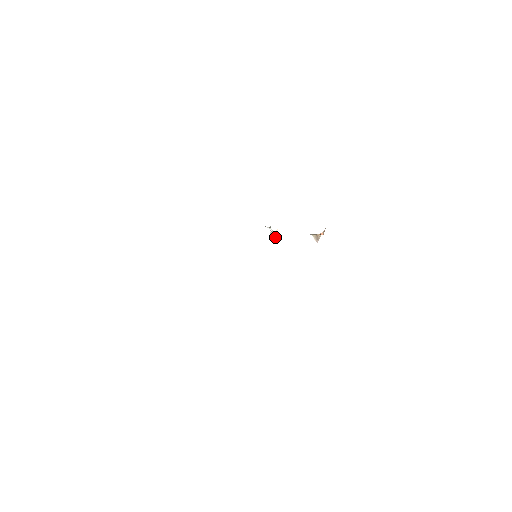
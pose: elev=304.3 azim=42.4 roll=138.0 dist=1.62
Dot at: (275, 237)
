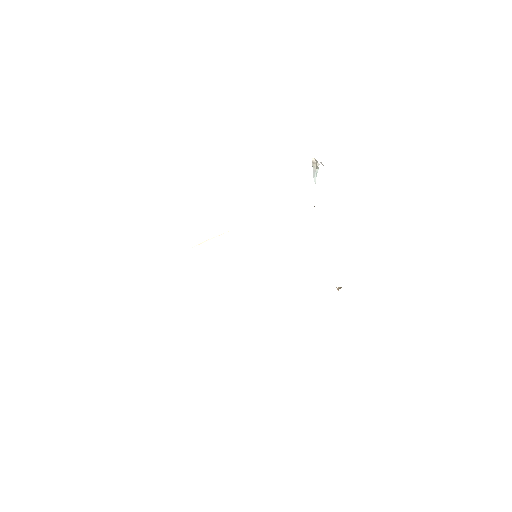
Dot at: (314, 172)
